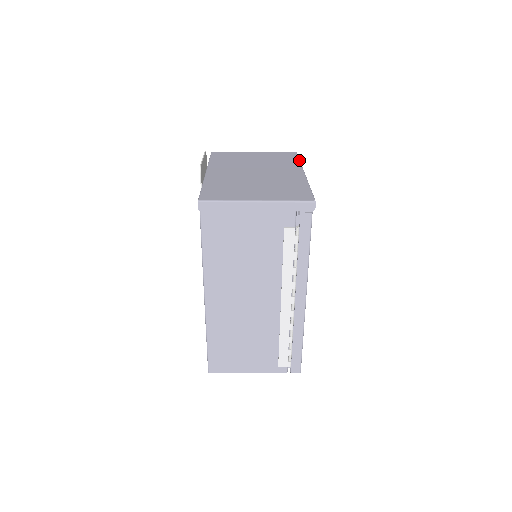
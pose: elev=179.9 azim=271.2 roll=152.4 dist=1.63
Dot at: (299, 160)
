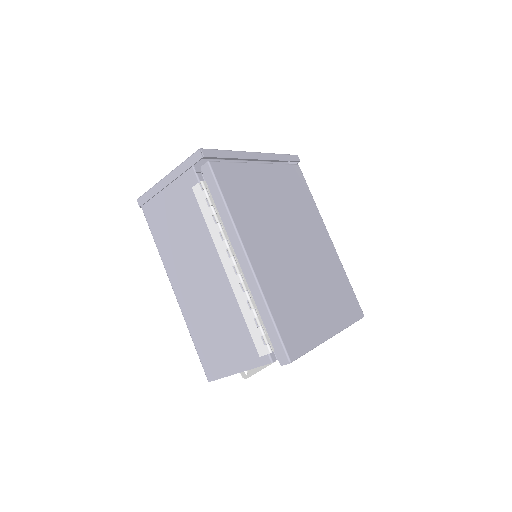
Dot at: (279, 154)
